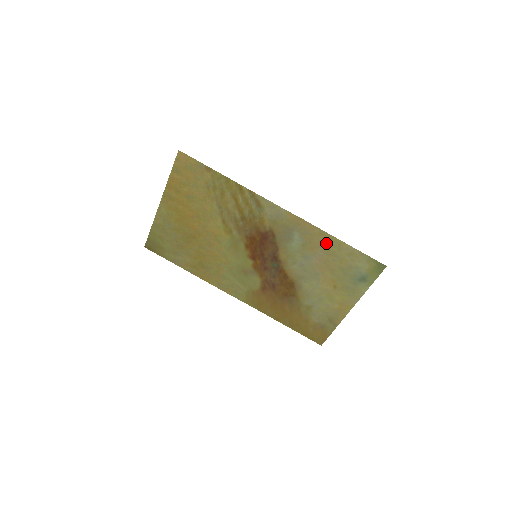
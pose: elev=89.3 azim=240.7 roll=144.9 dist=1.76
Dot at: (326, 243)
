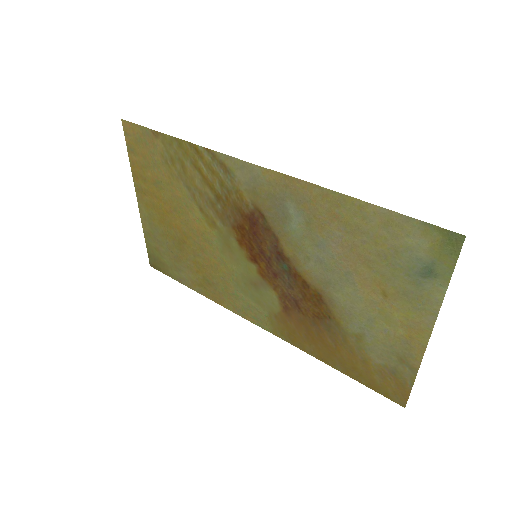
Dot at: (338, 211)
